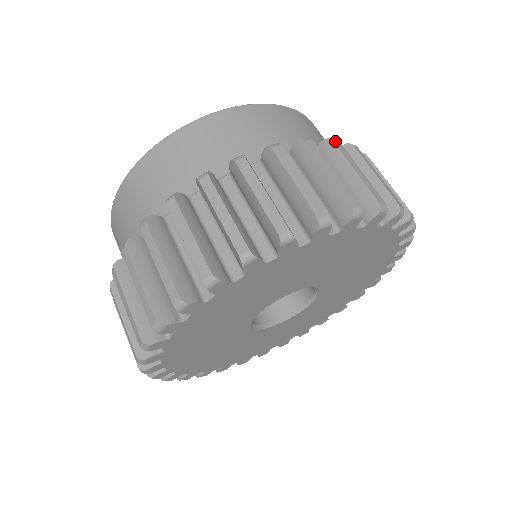
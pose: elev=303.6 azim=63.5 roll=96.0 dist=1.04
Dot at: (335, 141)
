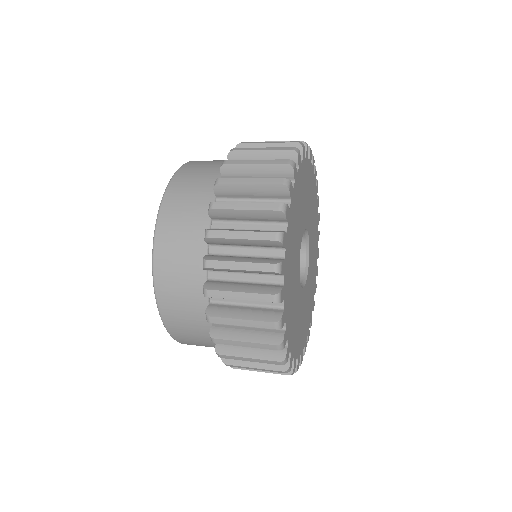
Dot at: (234, 150)
